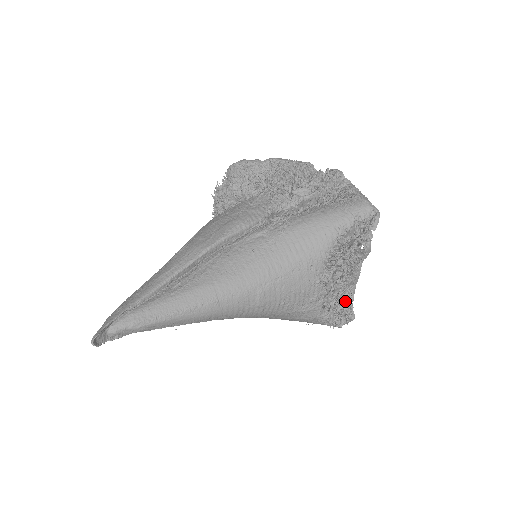
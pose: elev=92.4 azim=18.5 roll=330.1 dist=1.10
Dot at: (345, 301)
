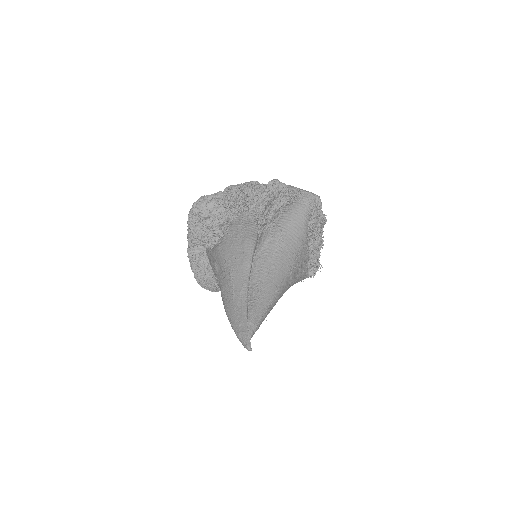
Dot at: occluded
